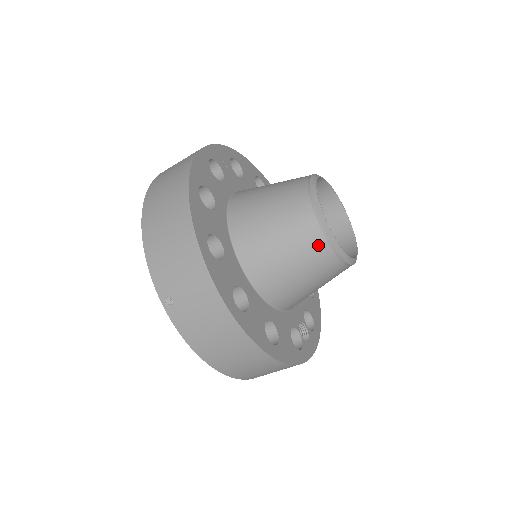
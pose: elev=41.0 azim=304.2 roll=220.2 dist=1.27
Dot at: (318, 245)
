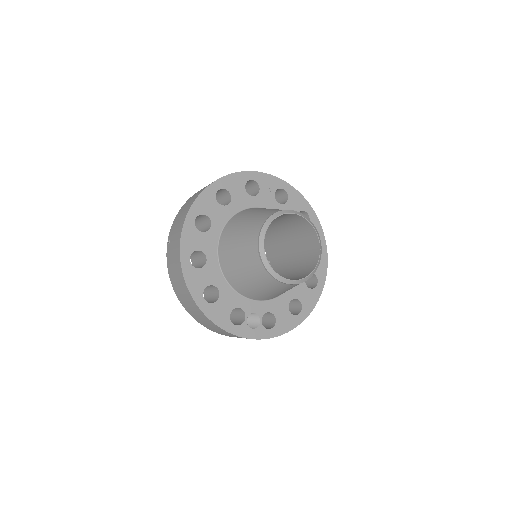
Dot at: (253, 250)
